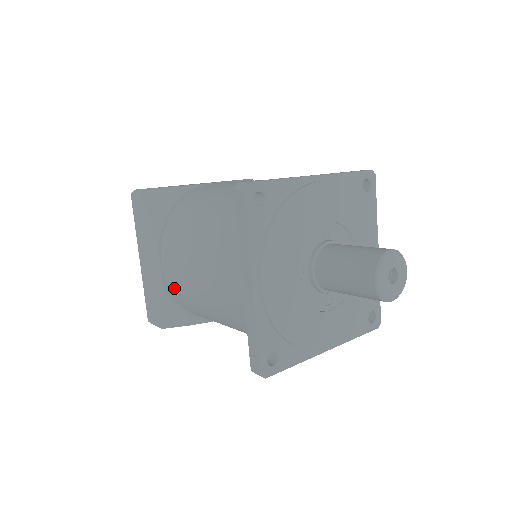
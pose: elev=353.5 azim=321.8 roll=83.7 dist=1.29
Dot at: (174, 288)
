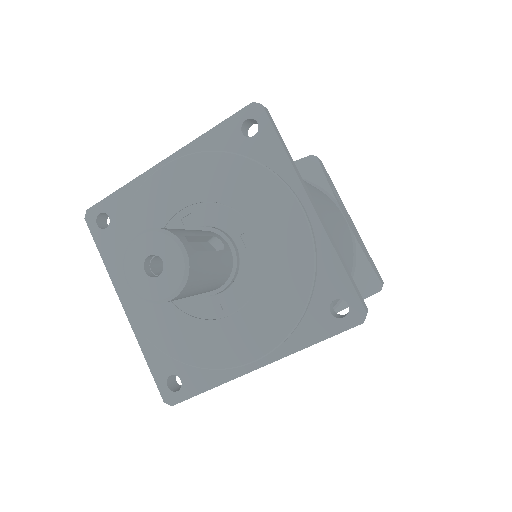
Dot at: occluded
